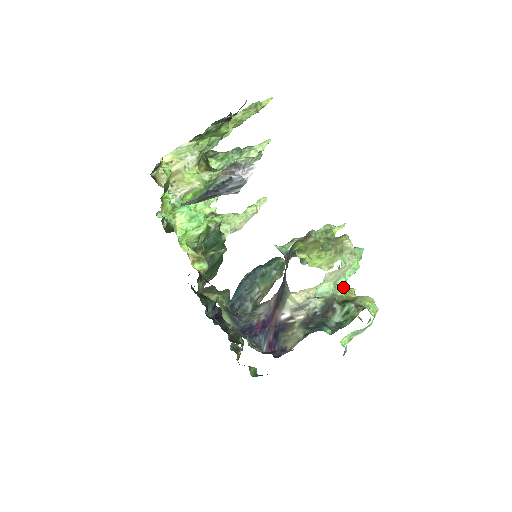
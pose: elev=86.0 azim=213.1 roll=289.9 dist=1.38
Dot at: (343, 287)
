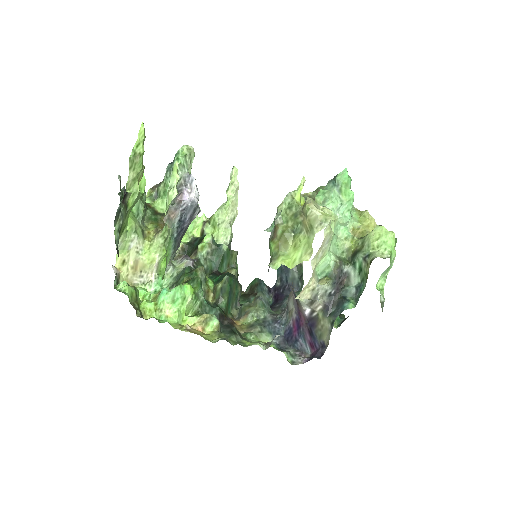
Dot at: (346, 235)
